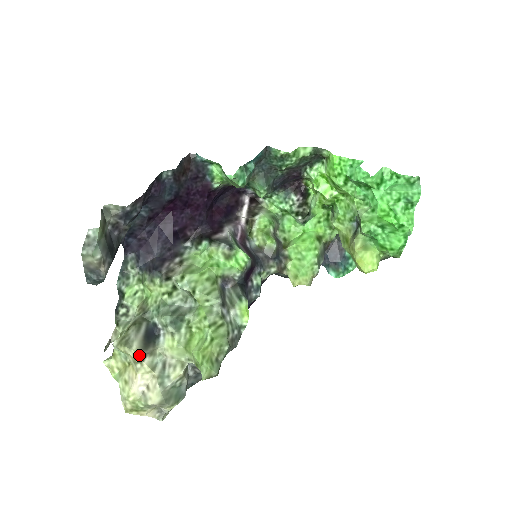
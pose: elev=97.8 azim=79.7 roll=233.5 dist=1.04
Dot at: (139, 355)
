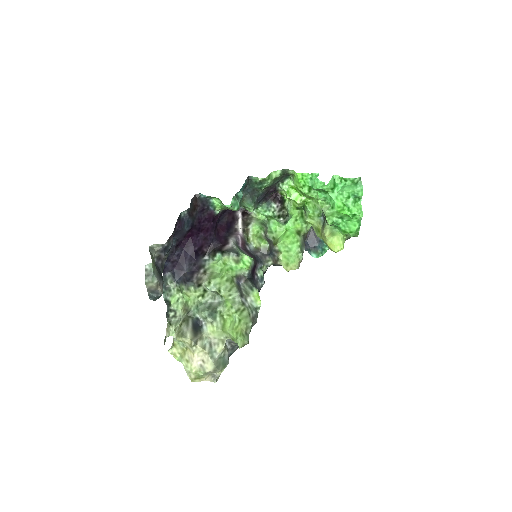
Dot at: (193, 341)
